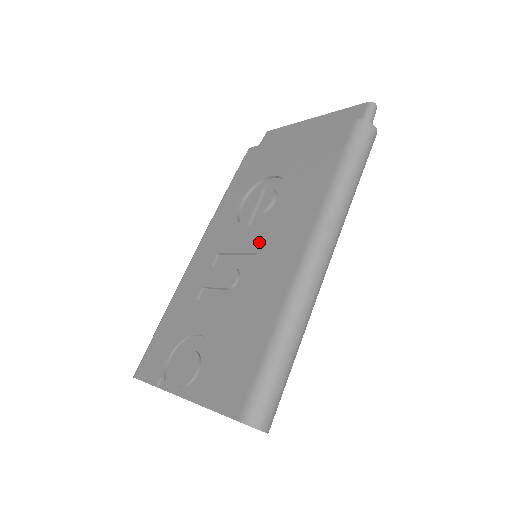
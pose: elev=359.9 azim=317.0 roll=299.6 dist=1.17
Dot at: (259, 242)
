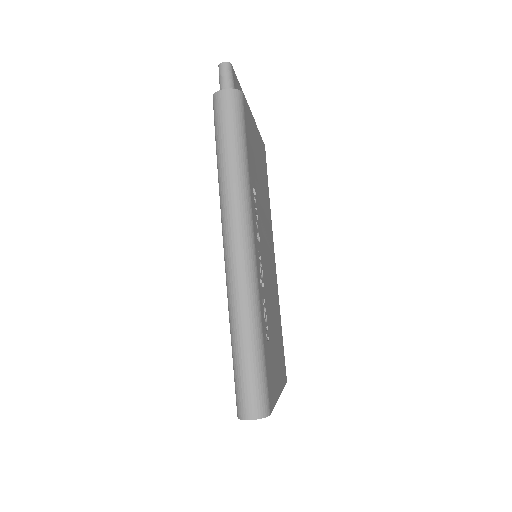
Dot at: occluded
